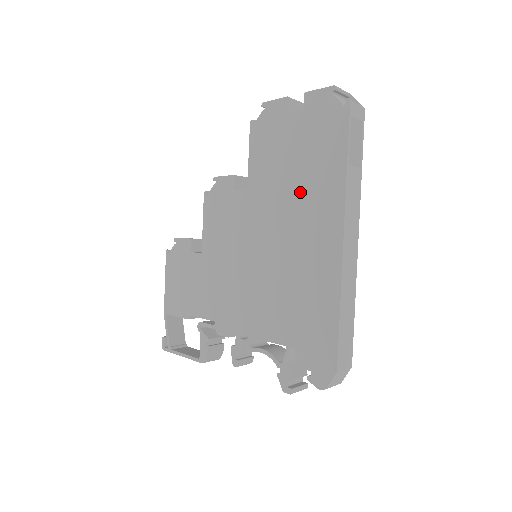
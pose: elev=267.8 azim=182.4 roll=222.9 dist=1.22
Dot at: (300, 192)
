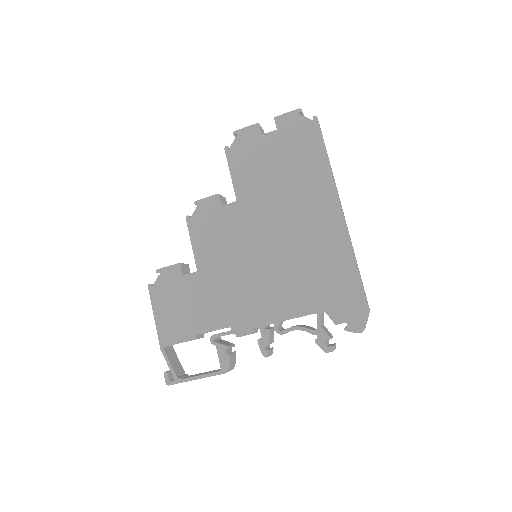
Dot at: (292, 189)
